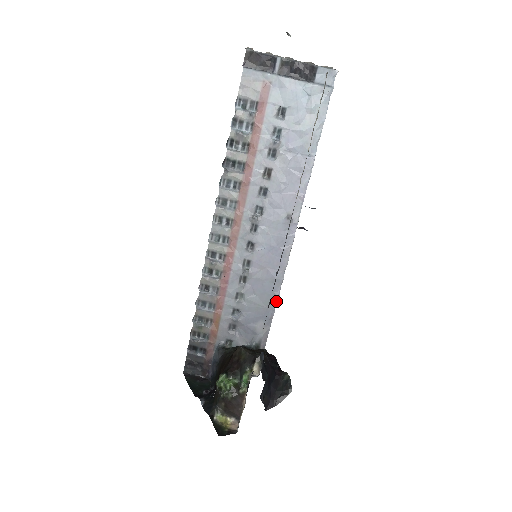
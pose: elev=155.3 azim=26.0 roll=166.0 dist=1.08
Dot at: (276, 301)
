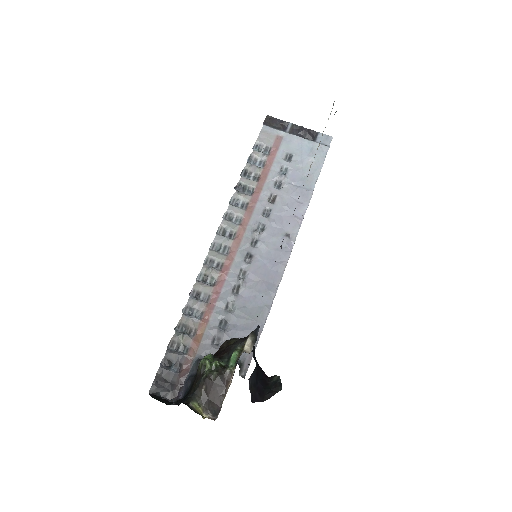
Dot at: (267, 315)
